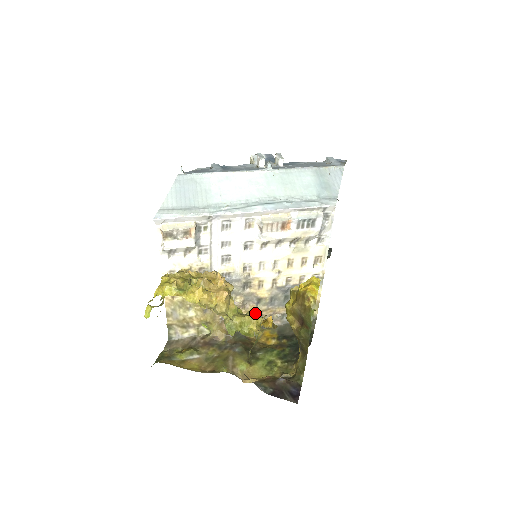
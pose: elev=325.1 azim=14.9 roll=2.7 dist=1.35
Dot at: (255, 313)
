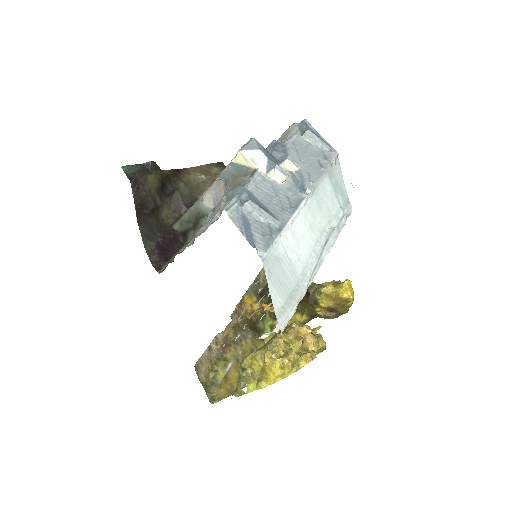
Dot at: occluded
